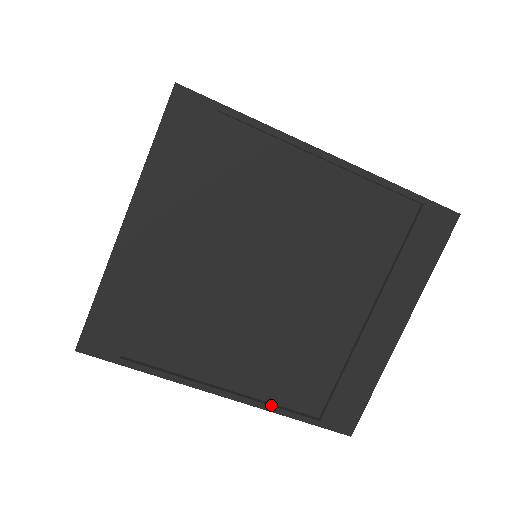
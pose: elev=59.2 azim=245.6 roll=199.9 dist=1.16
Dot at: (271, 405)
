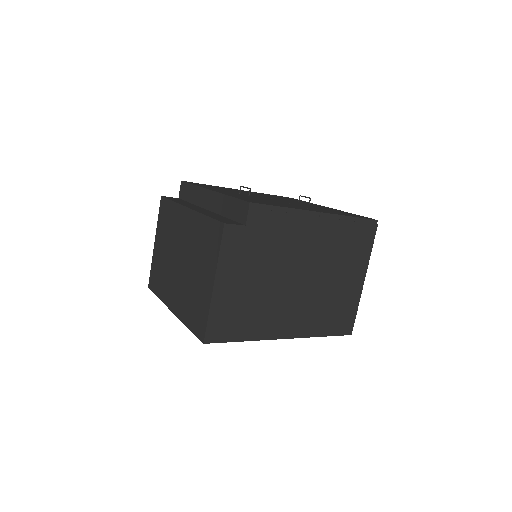
Dot at: occluded
